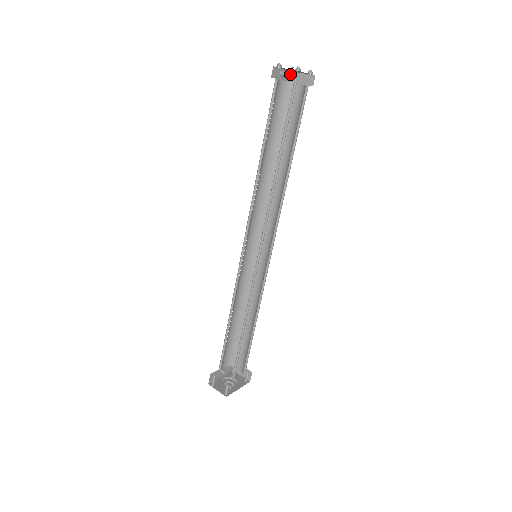
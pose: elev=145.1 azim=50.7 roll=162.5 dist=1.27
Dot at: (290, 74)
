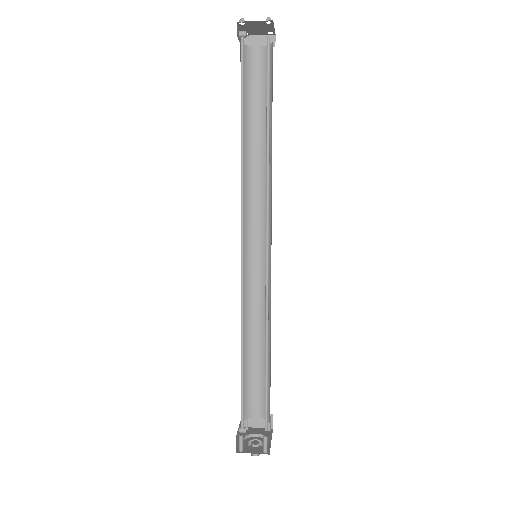
Dot at: occluded
